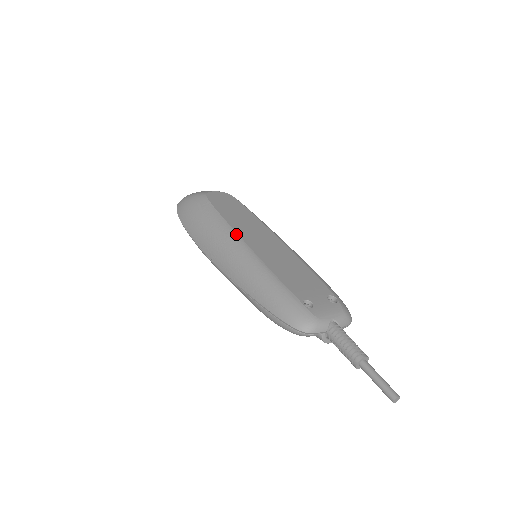
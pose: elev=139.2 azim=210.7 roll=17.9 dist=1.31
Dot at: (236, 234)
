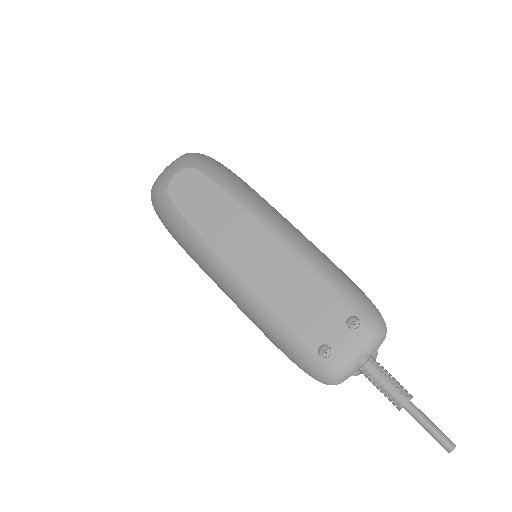
Dot at: (219, 259)
